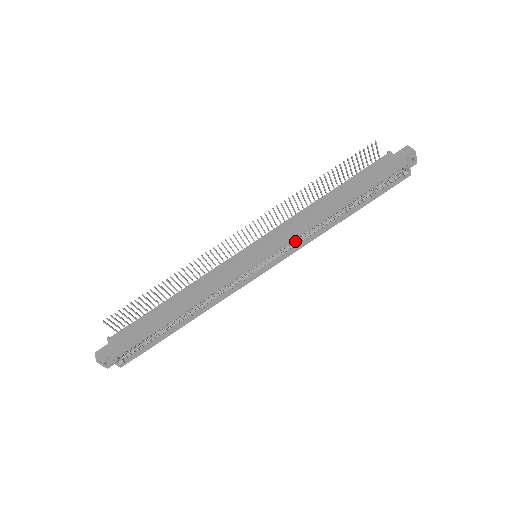
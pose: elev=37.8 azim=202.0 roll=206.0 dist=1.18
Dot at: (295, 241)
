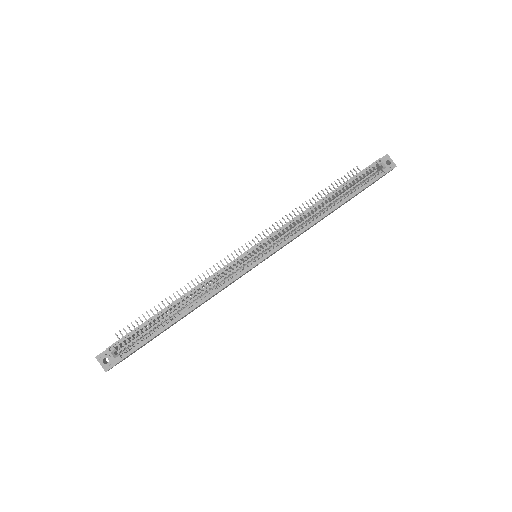
Dot at: (291, 237)
